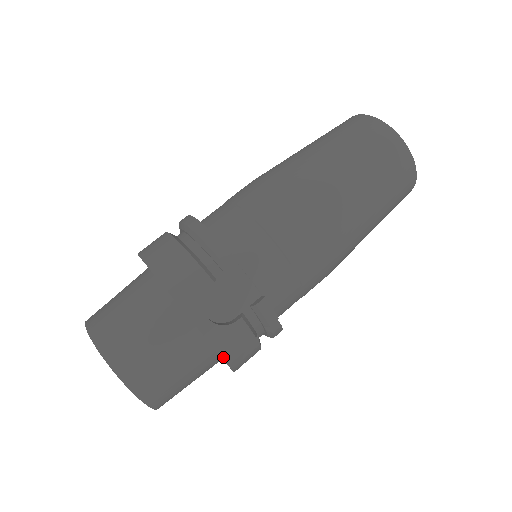
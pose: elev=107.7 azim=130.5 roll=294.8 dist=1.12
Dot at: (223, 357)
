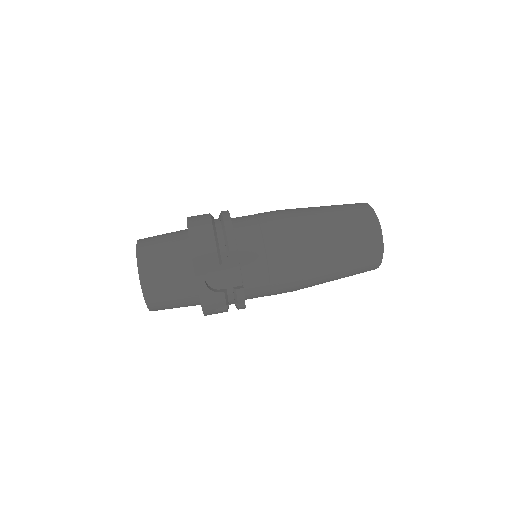
Dot at: (202, 306)
